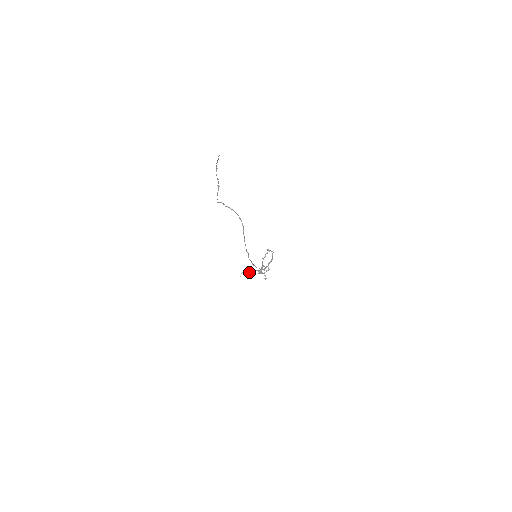
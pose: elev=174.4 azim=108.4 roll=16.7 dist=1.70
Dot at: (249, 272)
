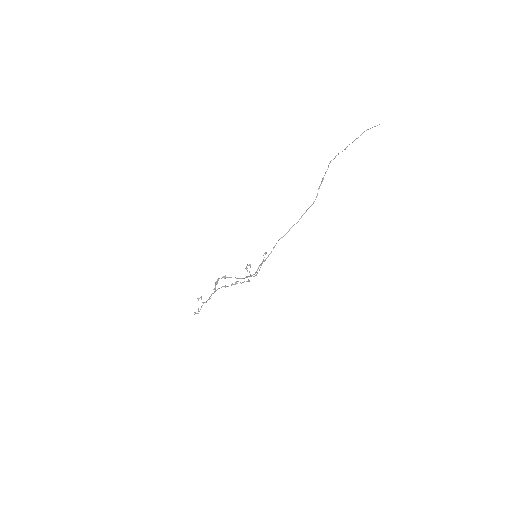
Dot at: occluded
